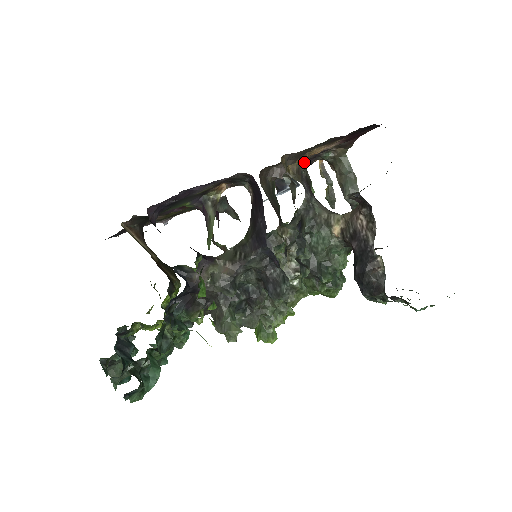
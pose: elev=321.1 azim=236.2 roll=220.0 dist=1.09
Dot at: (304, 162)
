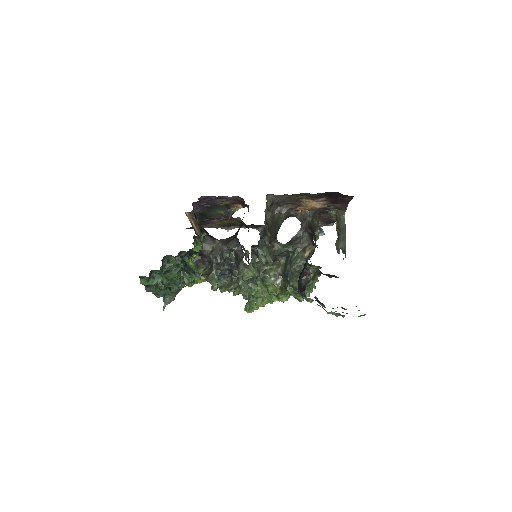
Dot at: (311, 212)
